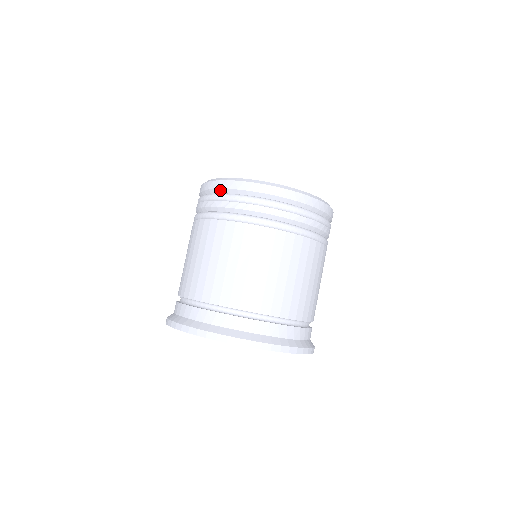
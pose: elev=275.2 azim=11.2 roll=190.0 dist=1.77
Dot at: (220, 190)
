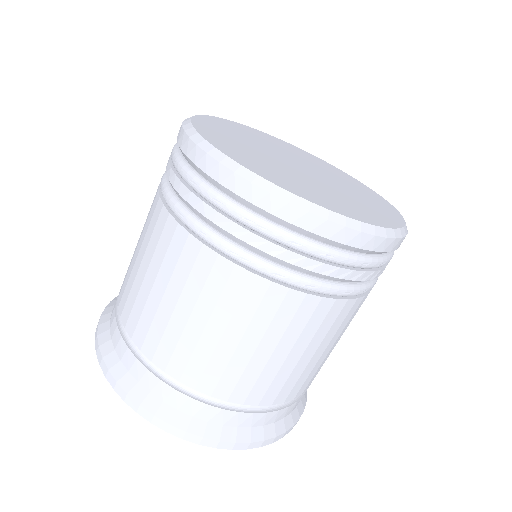
Dot at: (217, 184)
